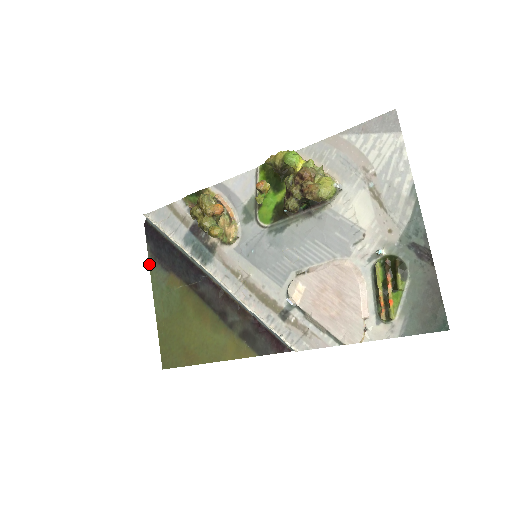
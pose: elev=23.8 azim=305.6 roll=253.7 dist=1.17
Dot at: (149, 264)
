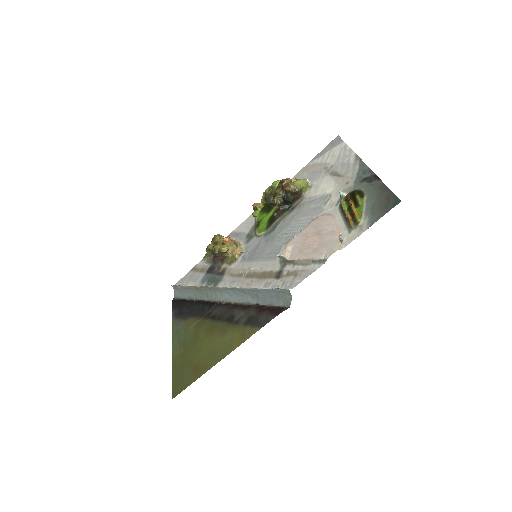
Dot at: occluded
